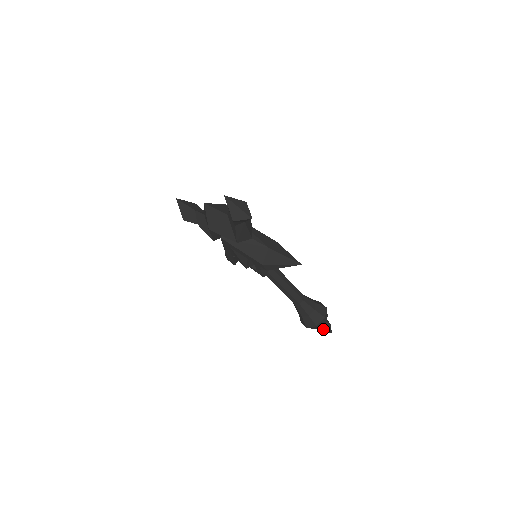
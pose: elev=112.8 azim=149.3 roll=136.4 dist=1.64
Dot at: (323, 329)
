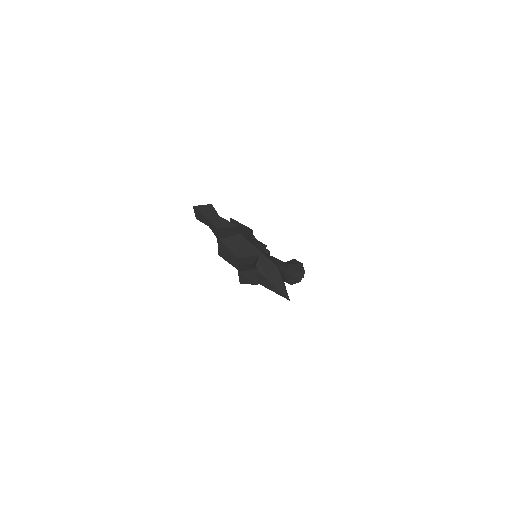
Dot at: occluded
